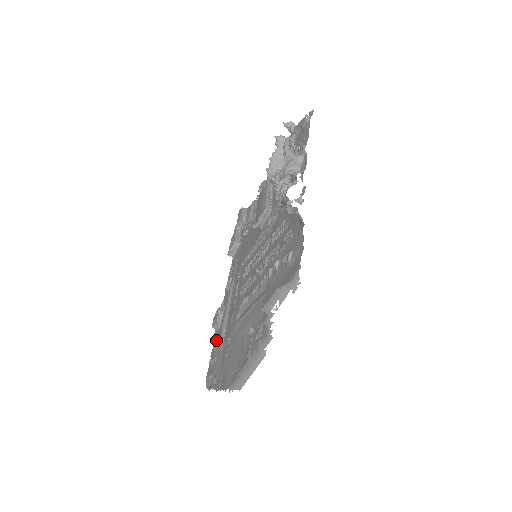
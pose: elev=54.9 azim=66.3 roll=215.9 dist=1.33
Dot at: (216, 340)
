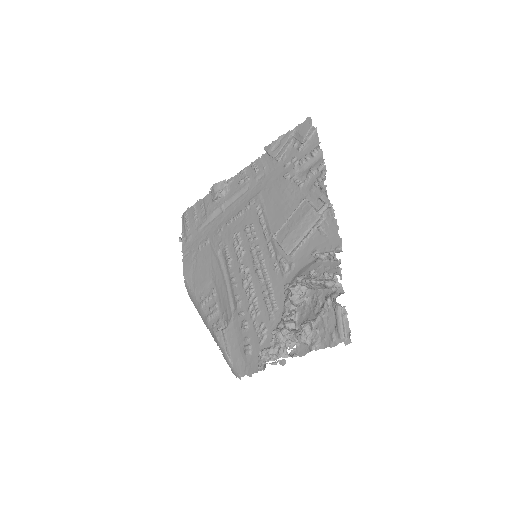
Dot at: (205, 206)
